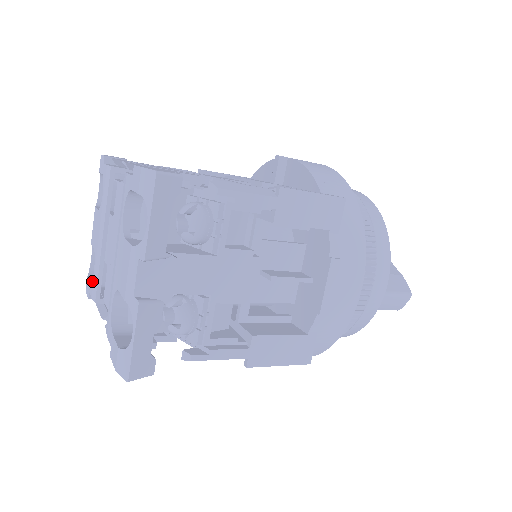
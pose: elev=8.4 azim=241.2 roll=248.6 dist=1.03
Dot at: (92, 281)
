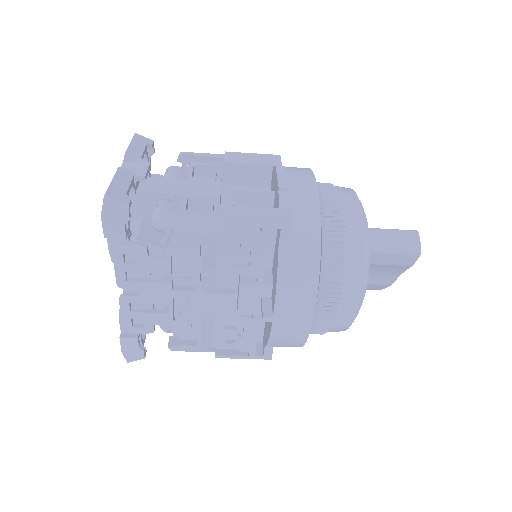
Dot at: occluded
